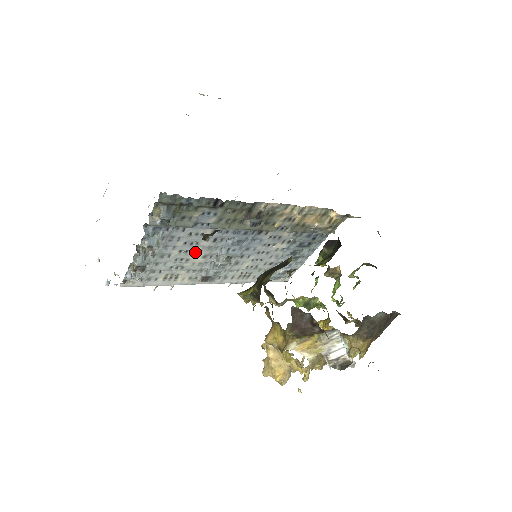
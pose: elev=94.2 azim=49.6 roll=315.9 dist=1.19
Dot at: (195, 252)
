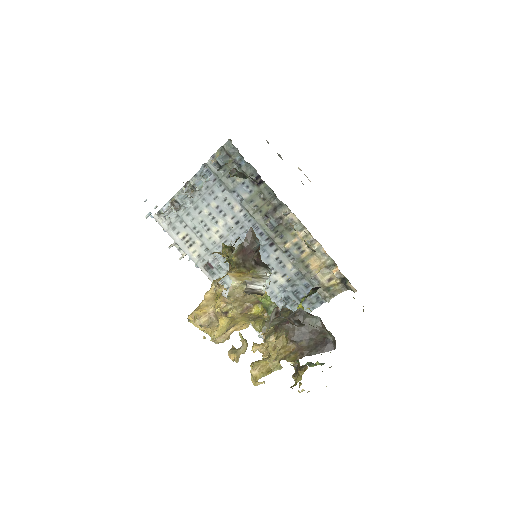
Dot at: (218, 224)
